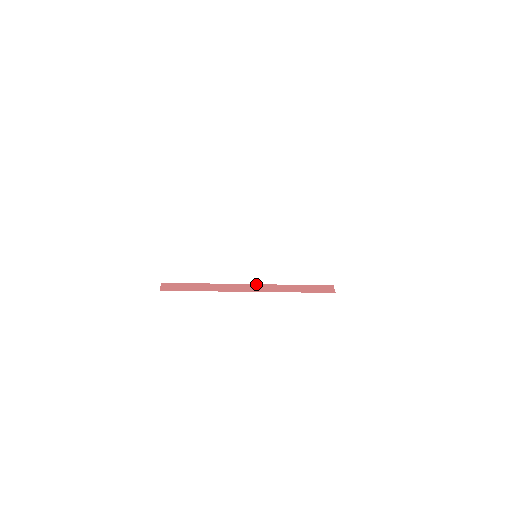
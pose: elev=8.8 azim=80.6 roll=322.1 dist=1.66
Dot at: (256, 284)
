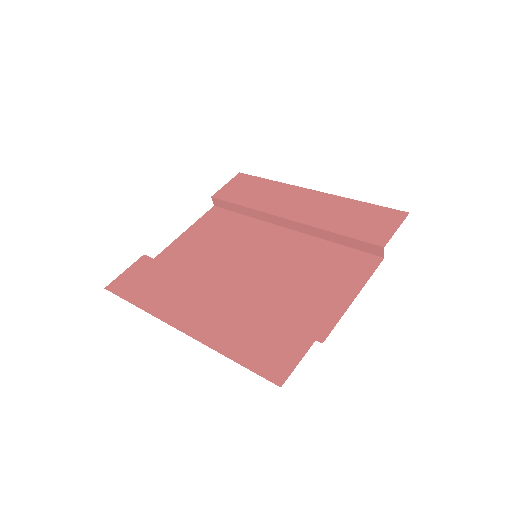
Dot at: (292, 221)
